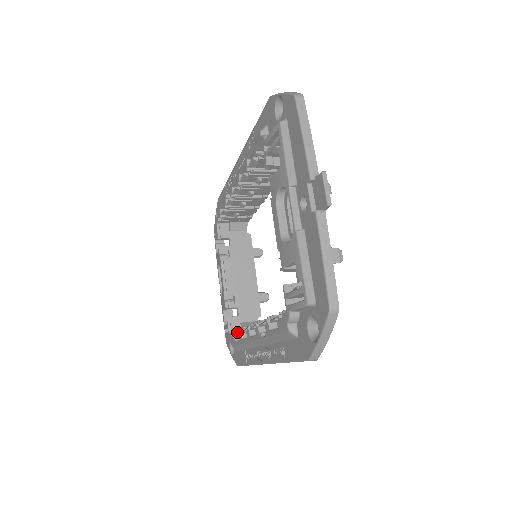
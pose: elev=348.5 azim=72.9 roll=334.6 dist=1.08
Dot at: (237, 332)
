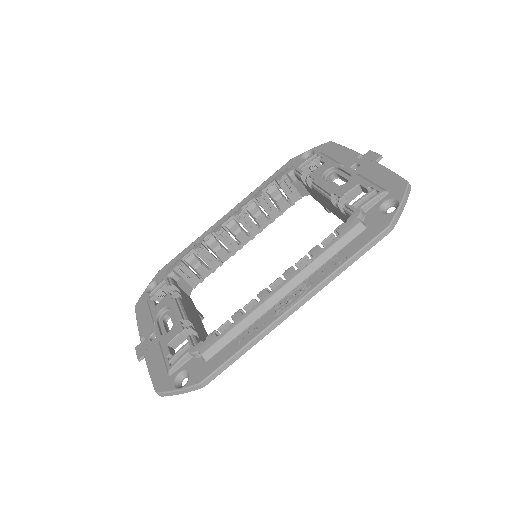
Dot at: (223, 324)
